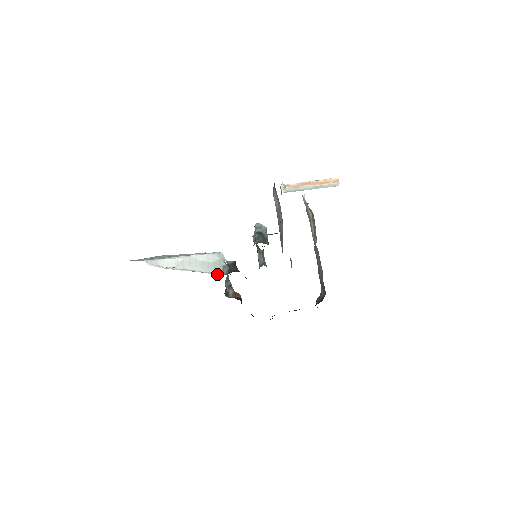
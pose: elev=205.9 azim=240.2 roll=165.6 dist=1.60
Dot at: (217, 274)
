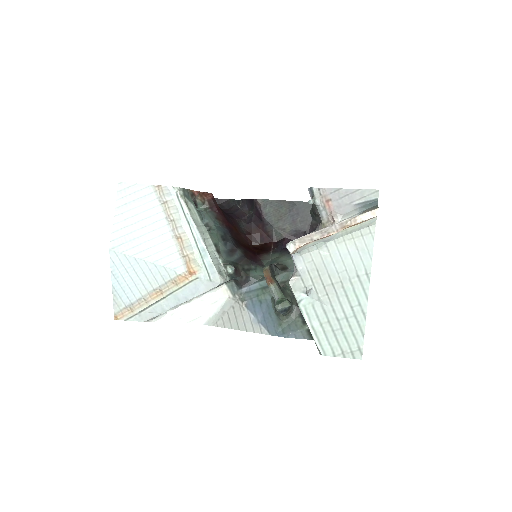
Dot at: (223, 286)
